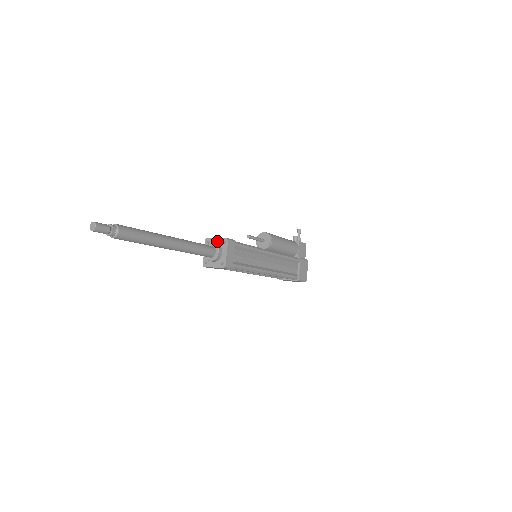
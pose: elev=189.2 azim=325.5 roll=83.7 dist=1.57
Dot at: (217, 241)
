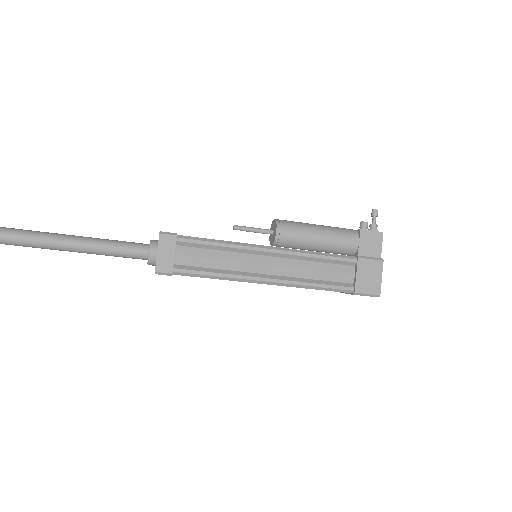
Dot at: occluded
